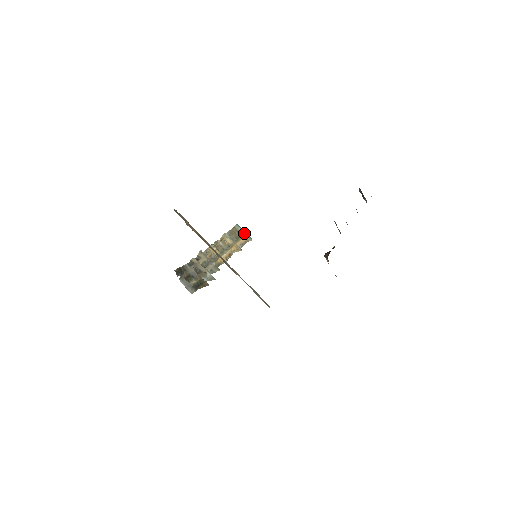
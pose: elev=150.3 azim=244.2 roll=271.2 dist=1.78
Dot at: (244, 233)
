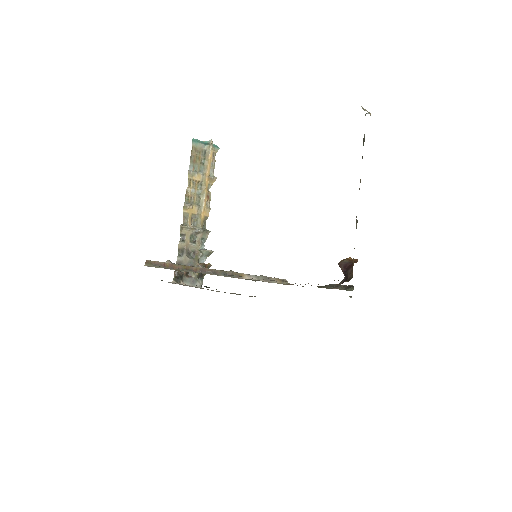
Dot at: (206, 147)
